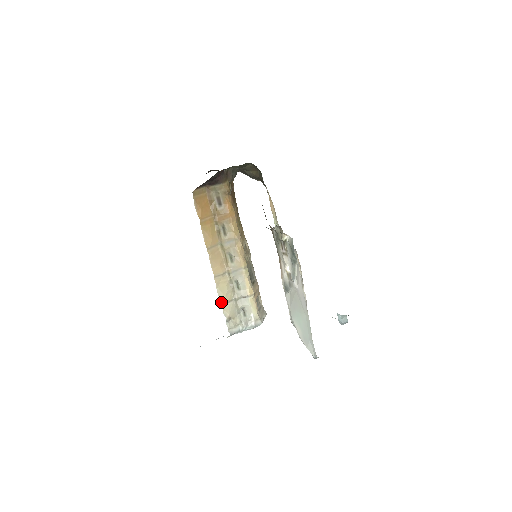
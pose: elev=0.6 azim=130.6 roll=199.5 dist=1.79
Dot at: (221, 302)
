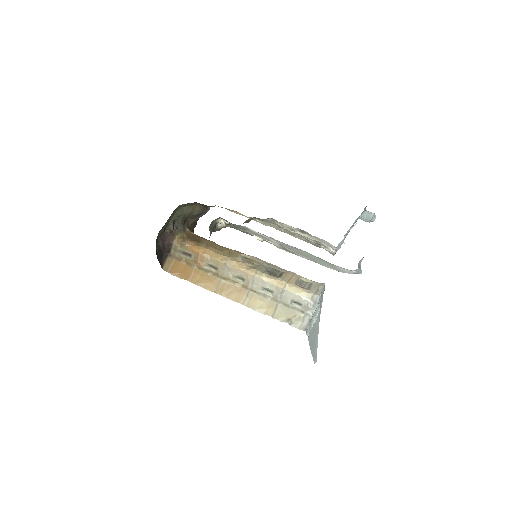
Dot at: occluded
